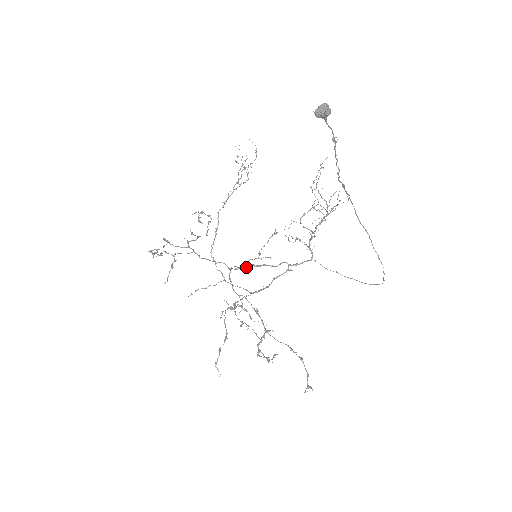
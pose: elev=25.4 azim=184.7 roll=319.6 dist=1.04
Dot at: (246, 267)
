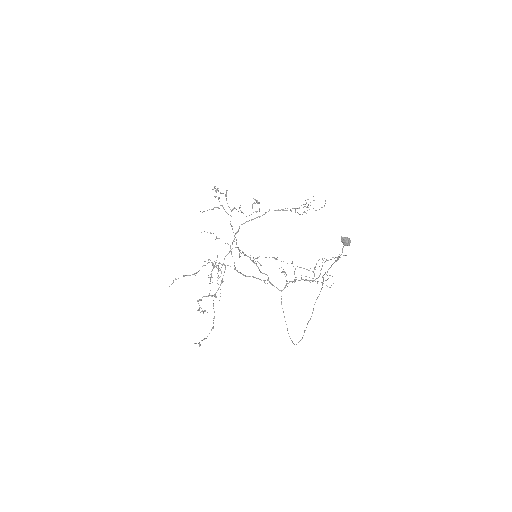
Dot at: occluded
